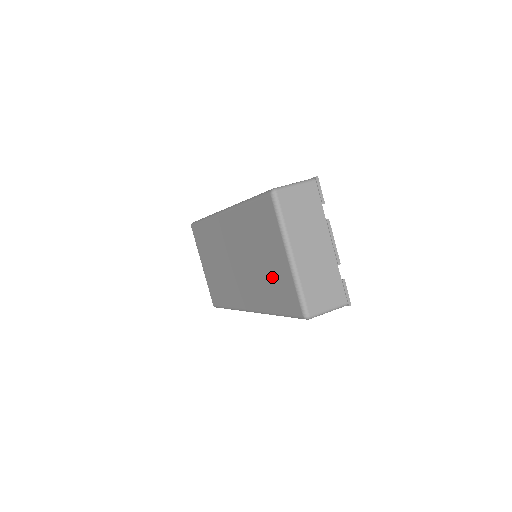
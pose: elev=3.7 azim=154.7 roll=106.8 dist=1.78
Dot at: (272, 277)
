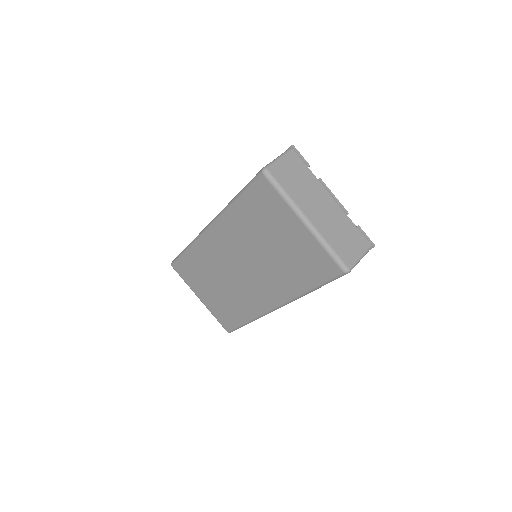
Dot at: (292, 256)
